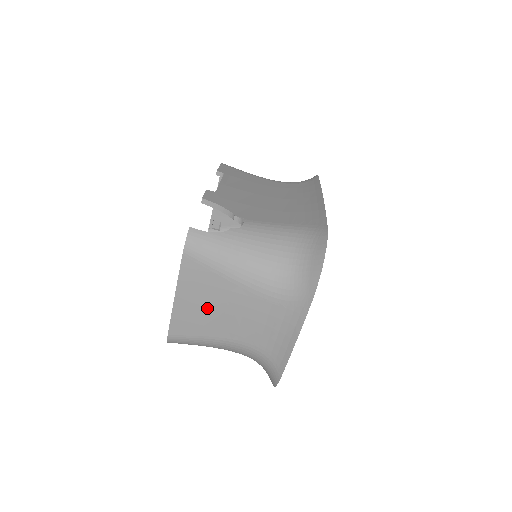
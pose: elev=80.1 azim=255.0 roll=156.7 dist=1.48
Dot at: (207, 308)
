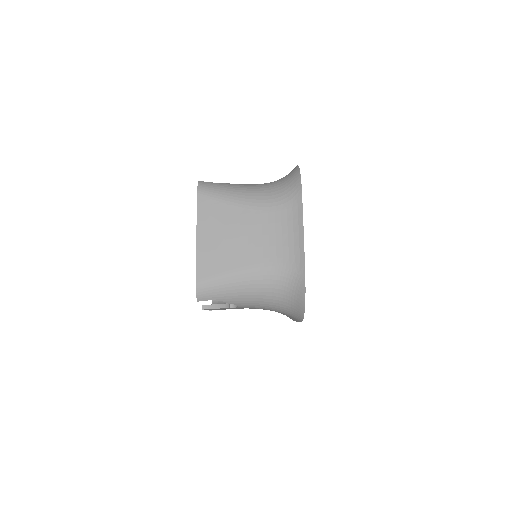
Dot at: (225, 238)
